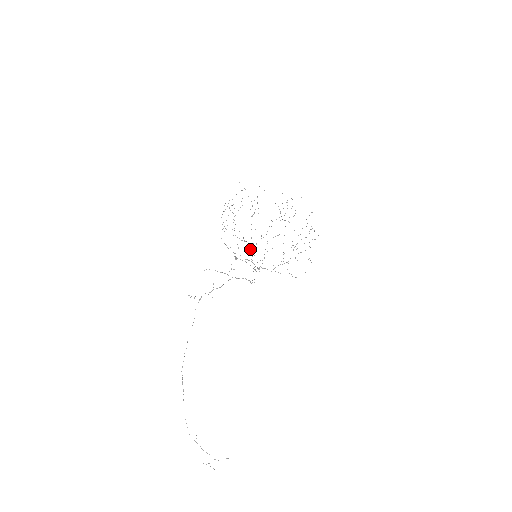
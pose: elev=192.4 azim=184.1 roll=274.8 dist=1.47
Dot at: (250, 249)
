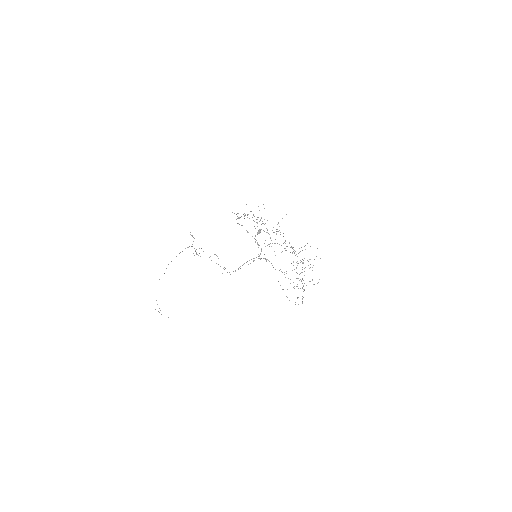
Dot at: occluded
